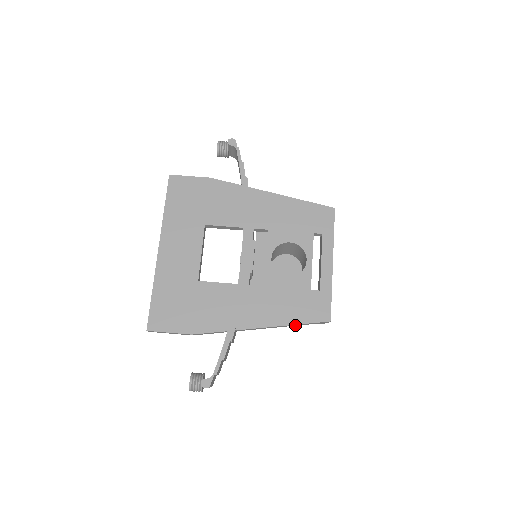
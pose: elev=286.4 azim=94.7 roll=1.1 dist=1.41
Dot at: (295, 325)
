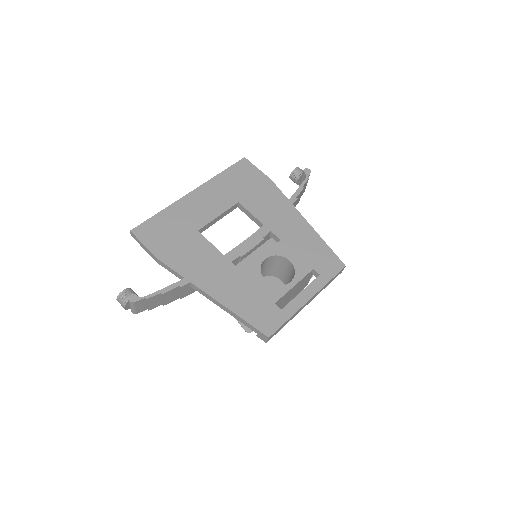
Dot at: (239, 319)
